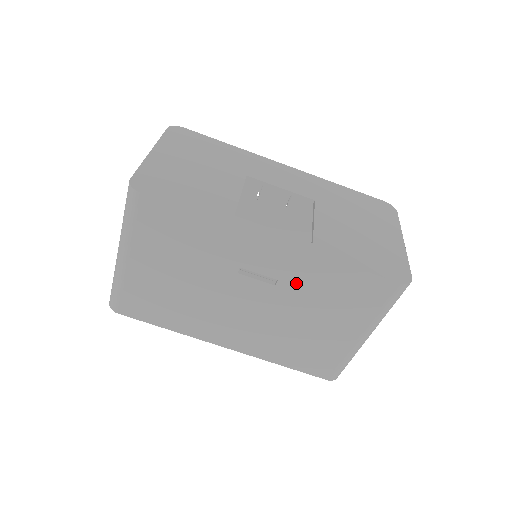
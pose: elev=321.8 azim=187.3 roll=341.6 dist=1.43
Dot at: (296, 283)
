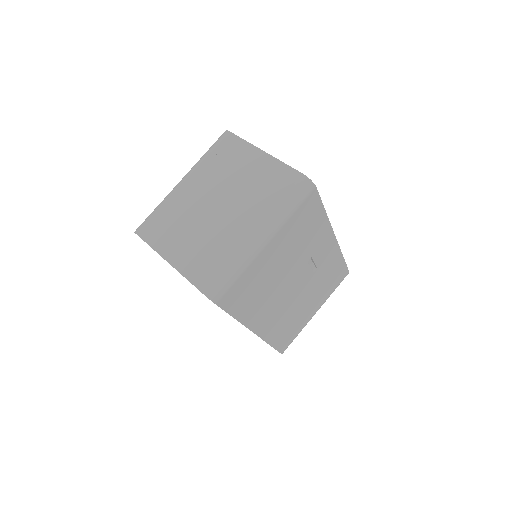
Dot at: (322, 271)
